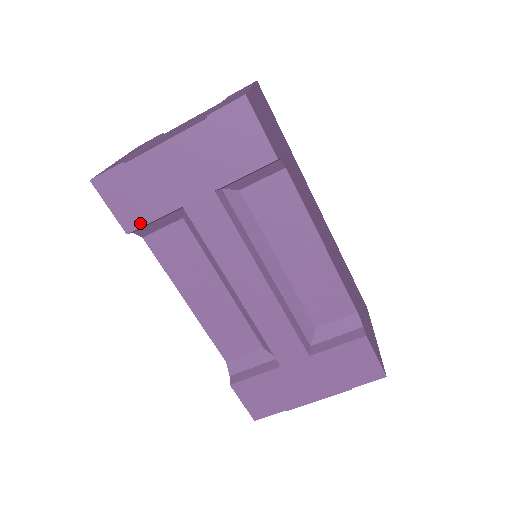
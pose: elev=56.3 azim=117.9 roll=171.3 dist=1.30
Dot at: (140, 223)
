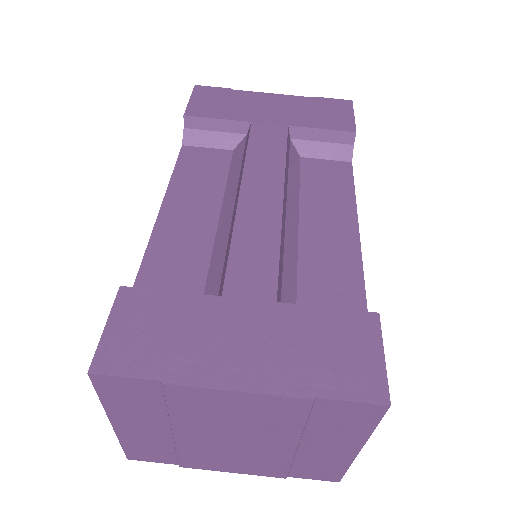
Dot at: (204, 115)
